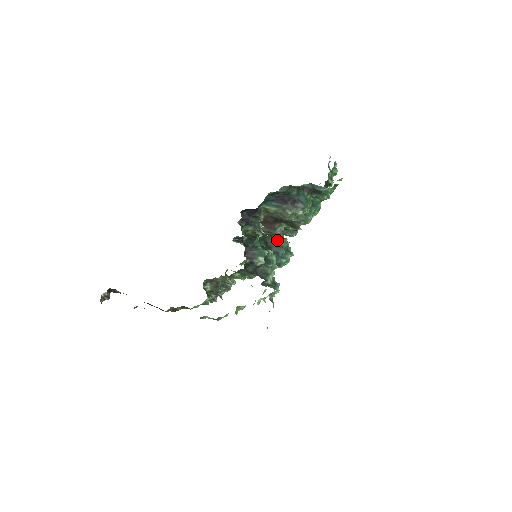
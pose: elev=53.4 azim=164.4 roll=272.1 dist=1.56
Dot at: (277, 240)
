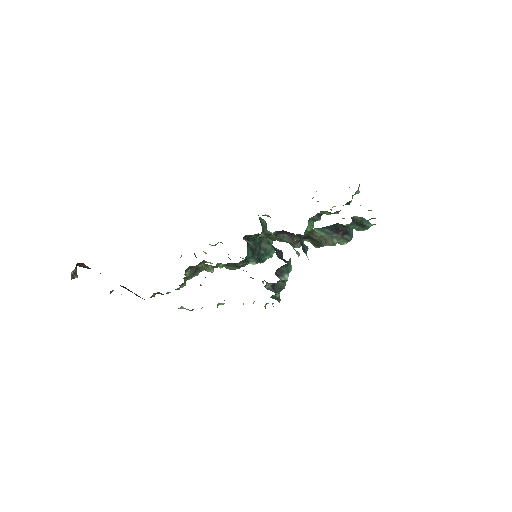
Dot at: occluded
